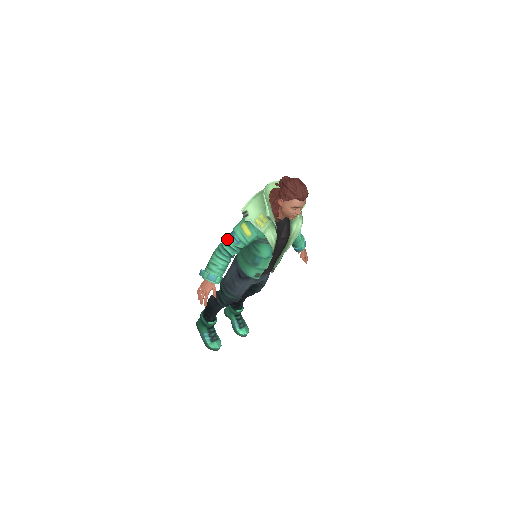
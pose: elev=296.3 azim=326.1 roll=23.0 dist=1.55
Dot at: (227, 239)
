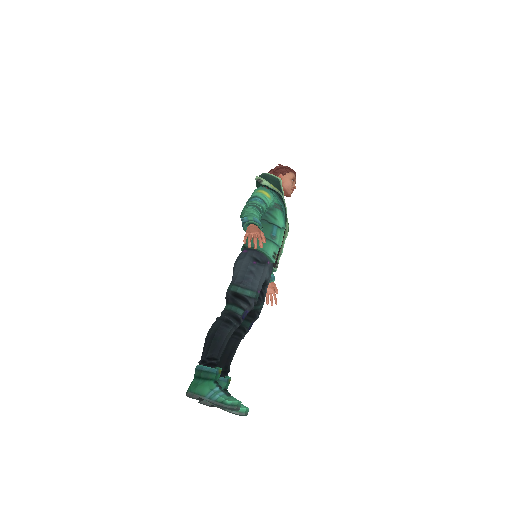
Dot at: (250, 201)
